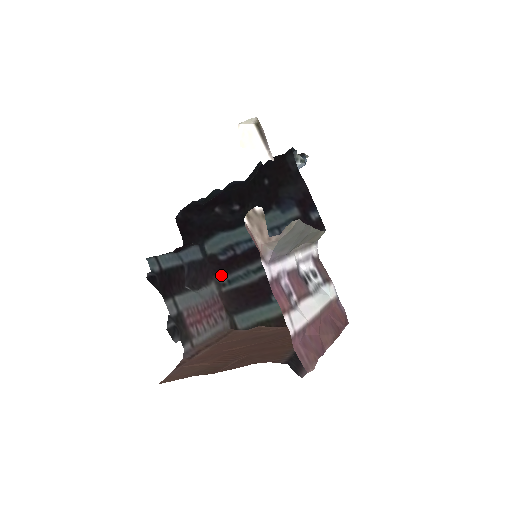
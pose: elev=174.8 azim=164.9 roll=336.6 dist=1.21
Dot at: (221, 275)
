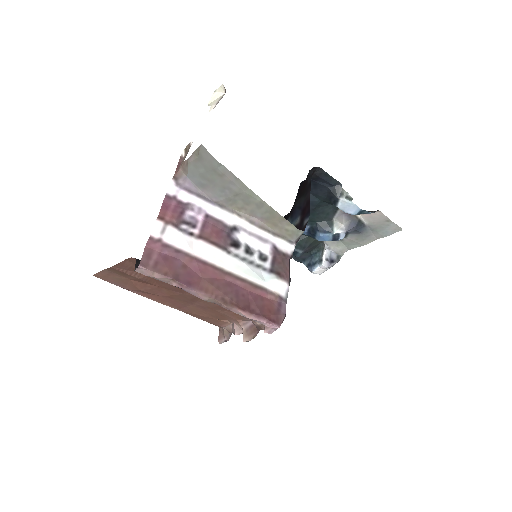
Dot at: occluded
